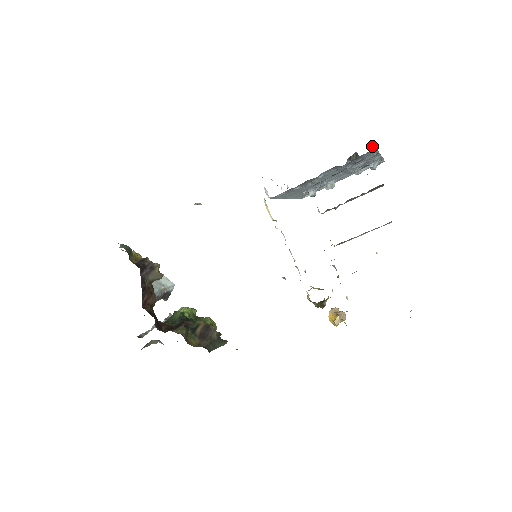
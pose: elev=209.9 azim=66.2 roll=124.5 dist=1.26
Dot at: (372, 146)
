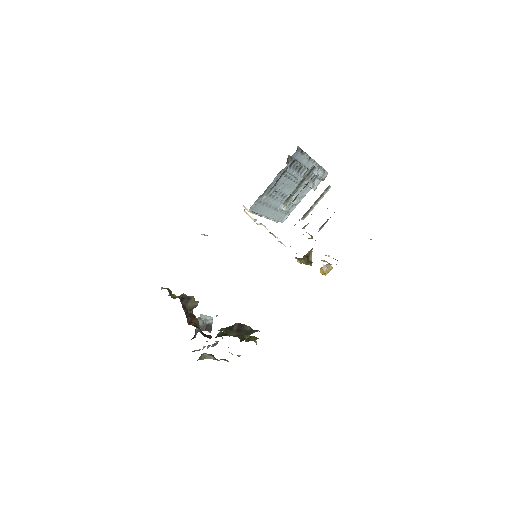
Dot at: (297, 148)
